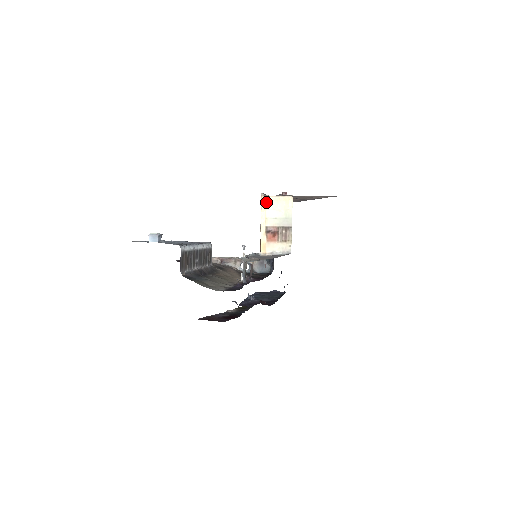
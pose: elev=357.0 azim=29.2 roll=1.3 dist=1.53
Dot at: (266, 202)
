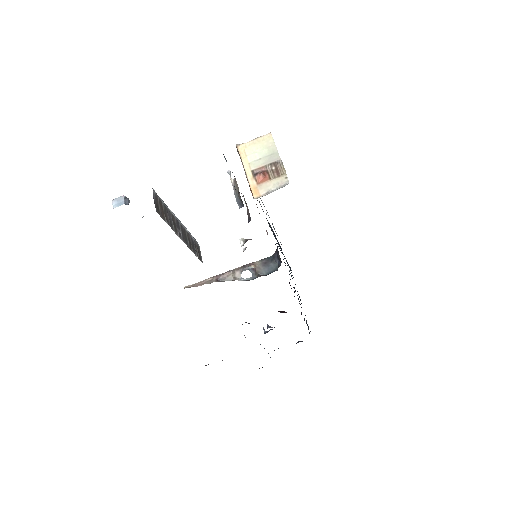
Dot at: (244, 150)
